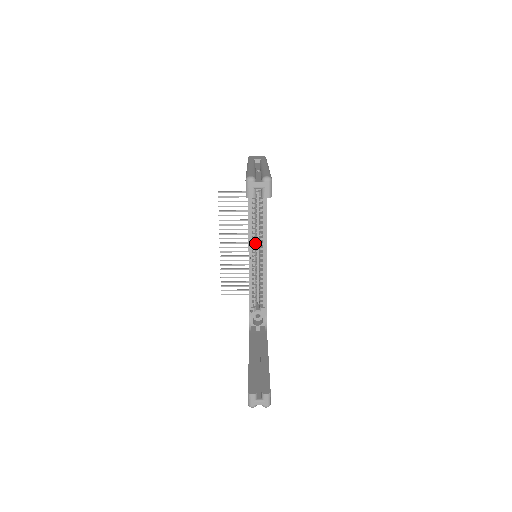
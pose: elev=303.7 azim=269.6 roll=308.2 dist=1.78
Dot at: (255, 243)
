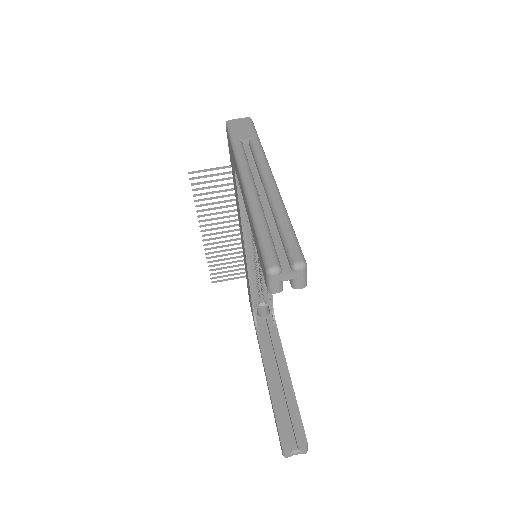
Dot at: (252, 238)
